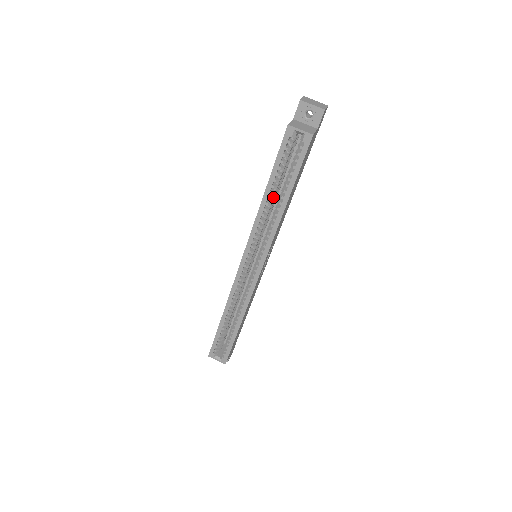
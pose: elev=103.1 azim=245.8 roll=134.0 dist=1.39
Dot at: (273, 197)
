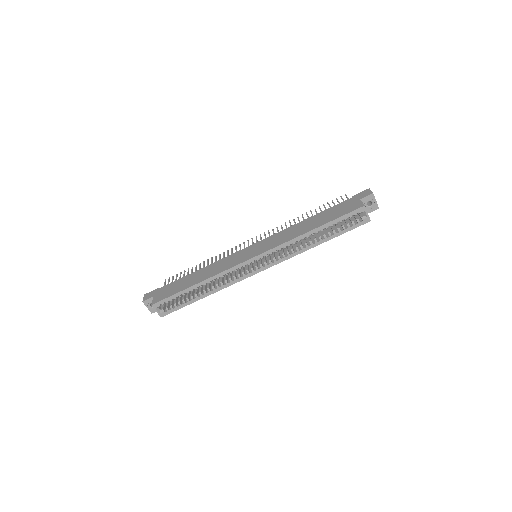
Dot at: occluded
